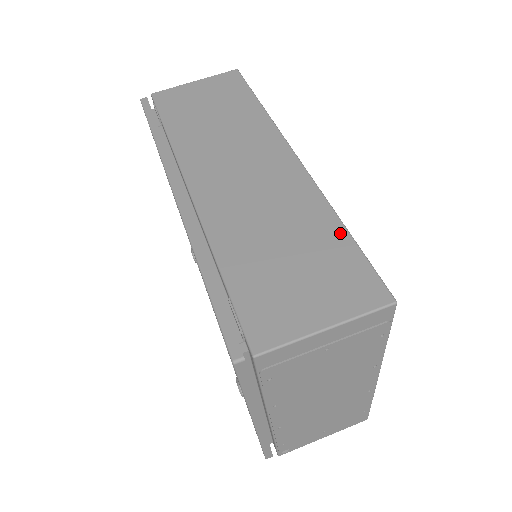
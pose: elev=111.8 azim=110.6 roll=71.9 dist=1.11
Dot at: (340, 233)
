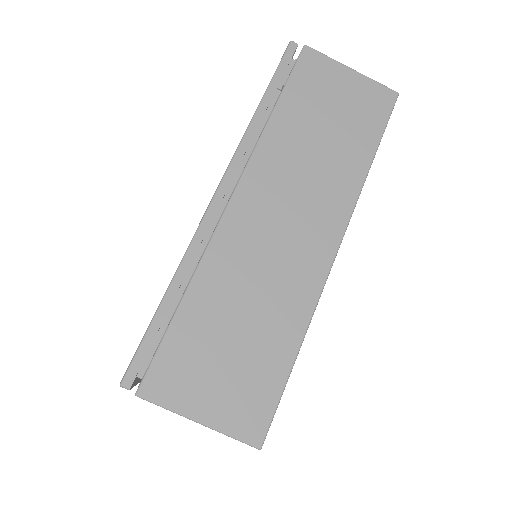
Dot at: (288, 358)
